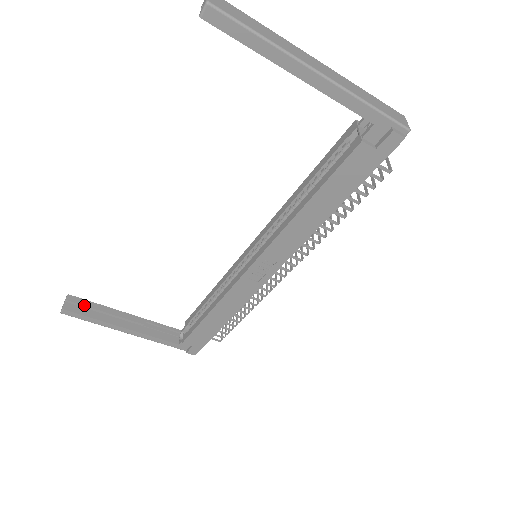
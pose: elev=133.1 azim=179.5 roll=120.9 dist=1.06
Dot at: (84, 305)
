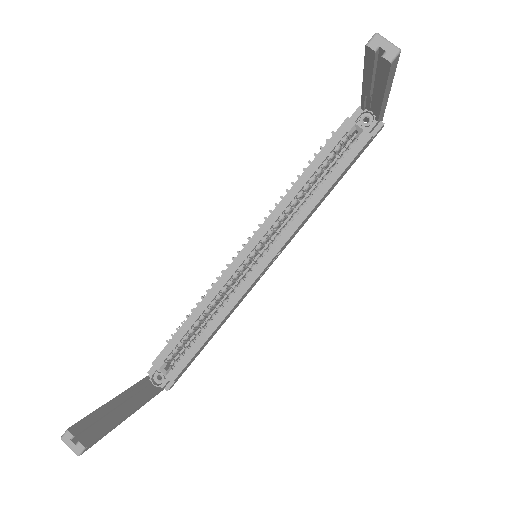
Dot at: (89, 425)
